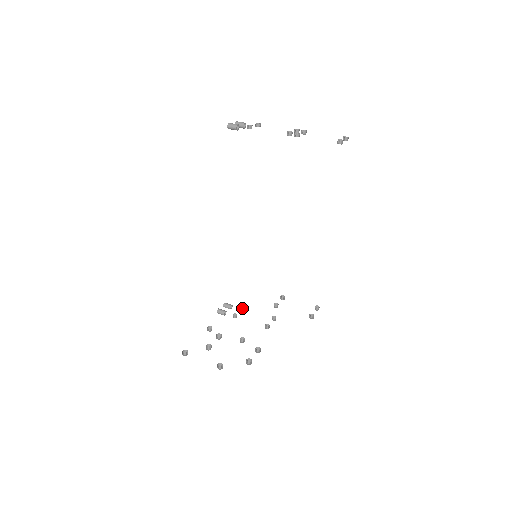
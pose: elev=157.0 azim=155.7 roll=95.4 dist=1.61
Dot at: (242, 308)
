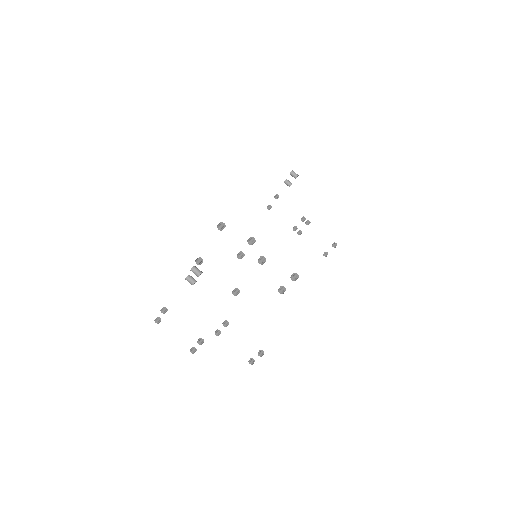
Dot at: (159, 319)
